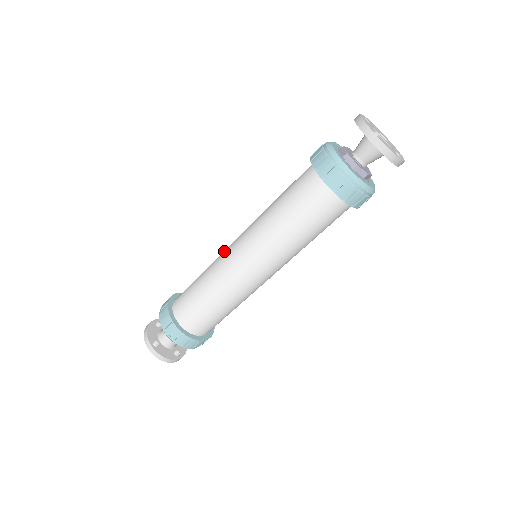
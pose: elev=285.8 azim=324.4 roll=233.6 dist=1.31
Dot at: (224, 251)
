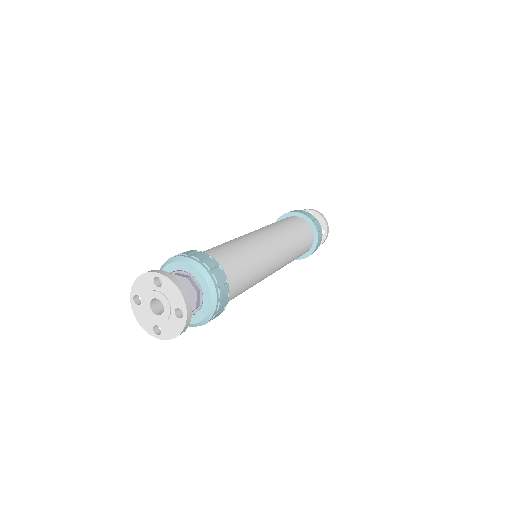
Dot at: occluded
